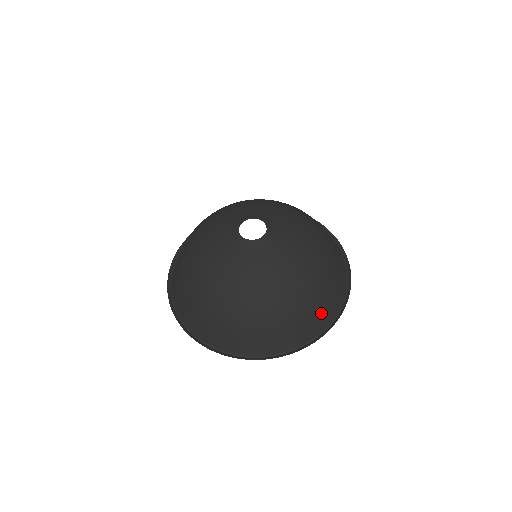
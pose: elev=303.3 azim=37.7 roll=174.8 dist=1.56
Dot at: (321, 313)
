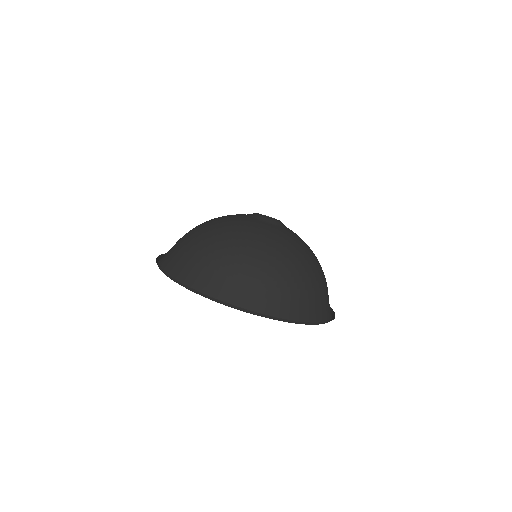
Dot at: (321, 302)
